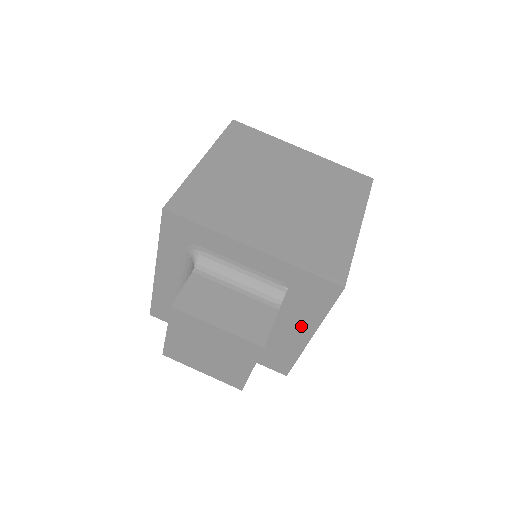
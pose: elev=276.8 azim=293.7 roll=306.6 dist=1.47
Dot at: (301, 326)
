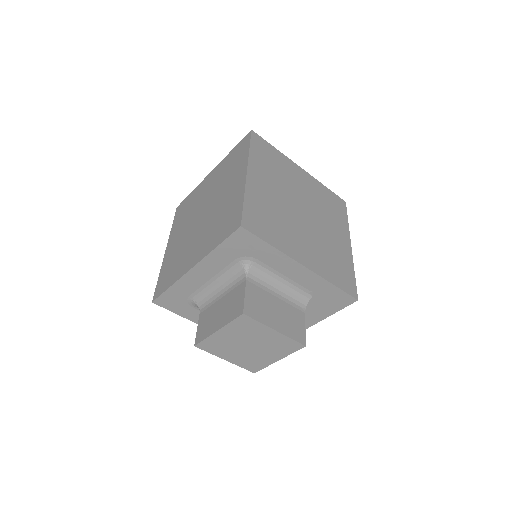
Dot at: occluded
